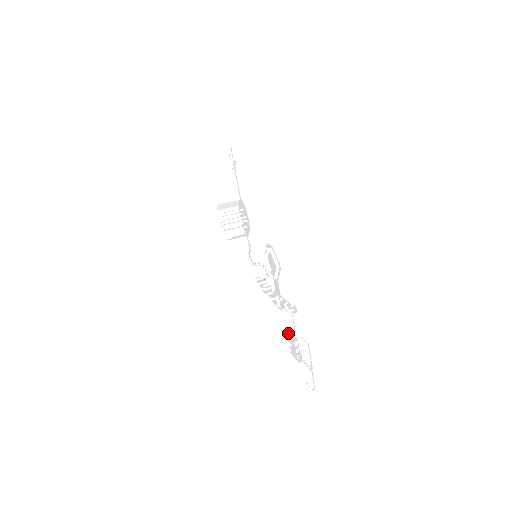
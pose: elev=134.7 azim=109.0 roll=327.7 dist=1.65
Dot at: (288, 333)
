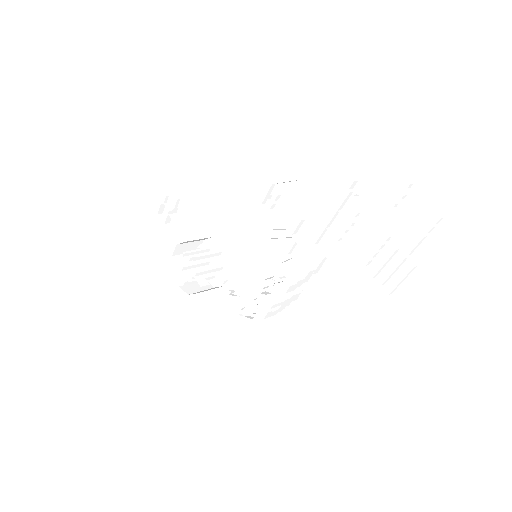
Dot at: (369, 268)
